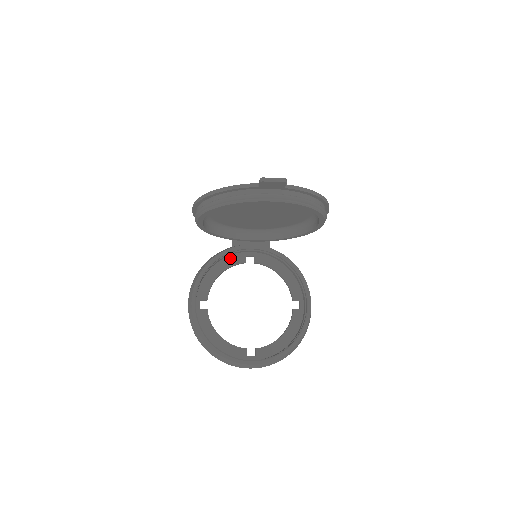
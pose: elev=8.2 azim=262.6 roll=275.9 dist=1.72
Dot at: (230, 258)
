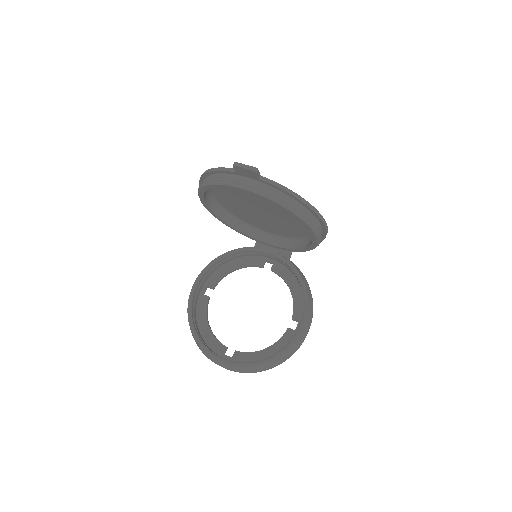
Dot at: (250, 258)
